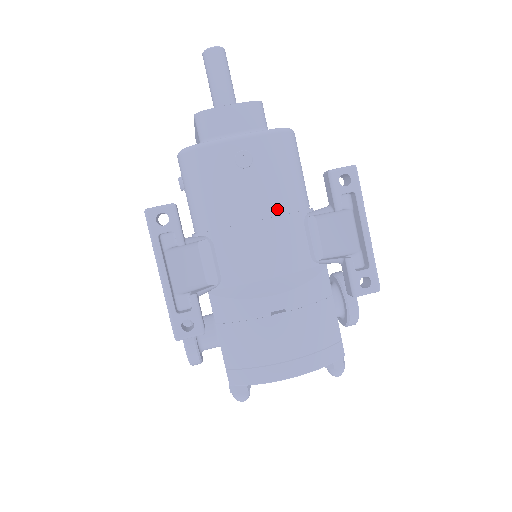
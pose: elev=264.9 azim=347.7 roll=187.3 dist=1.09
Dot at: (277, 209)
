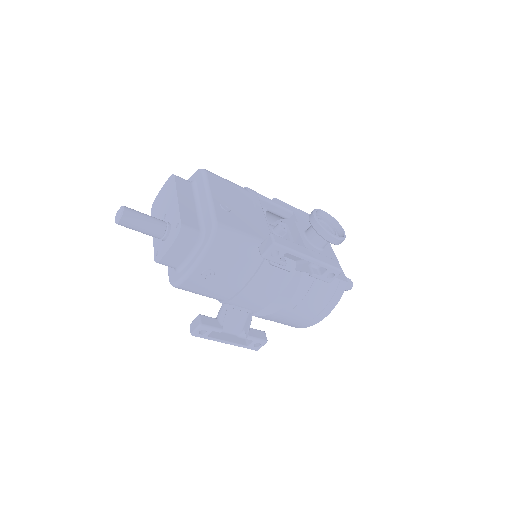
Dot at: (249, 274)
